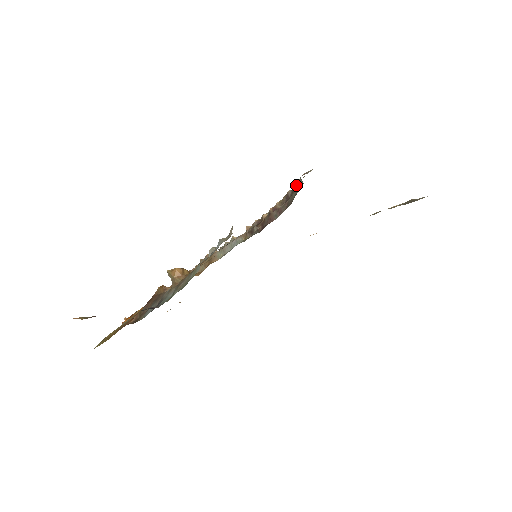
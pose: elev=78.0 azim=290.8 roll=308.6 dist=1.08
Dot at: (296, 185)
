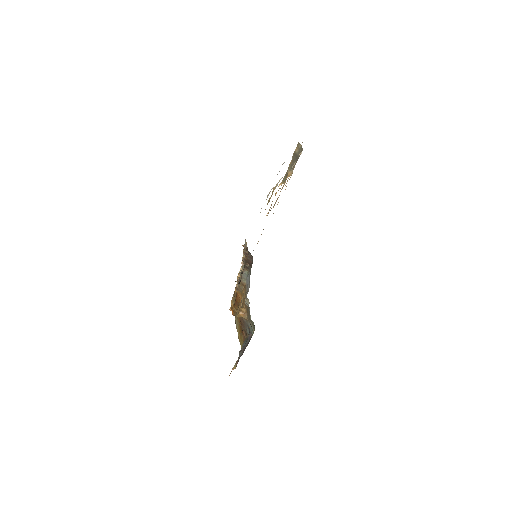
Dot at: occluded
